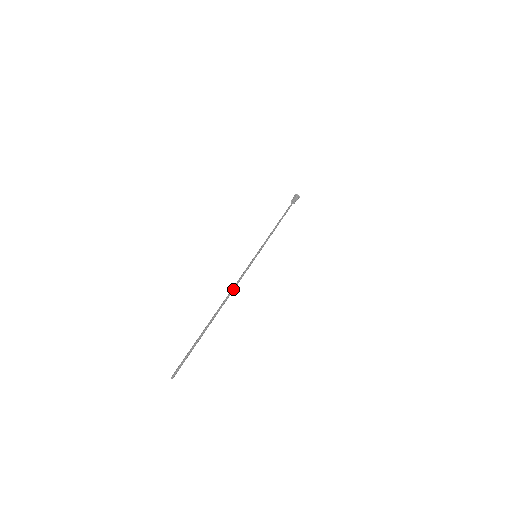
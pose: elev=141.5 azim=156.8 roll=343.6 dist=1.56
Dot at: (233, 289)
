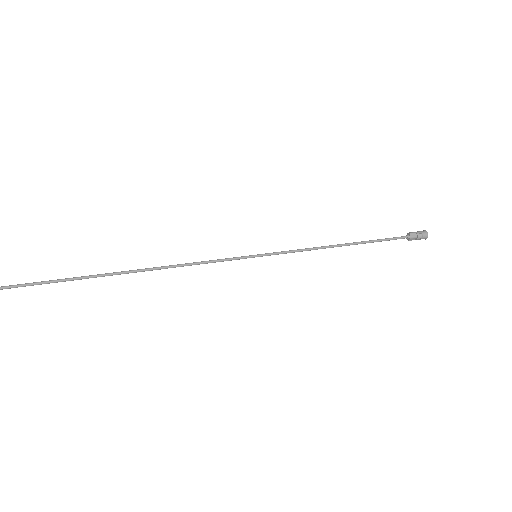
Dot at: (172, 266)
